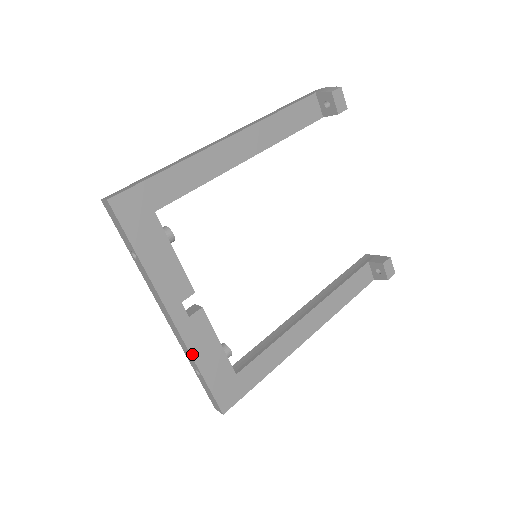
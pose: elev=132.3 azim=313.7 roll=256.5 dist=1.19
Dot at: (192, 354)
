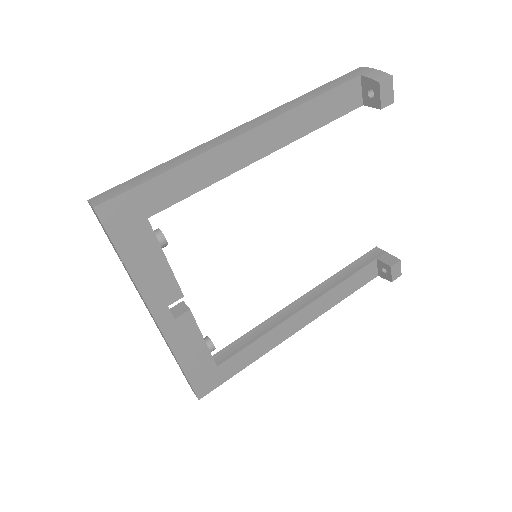
Dot at: (174, 352)
